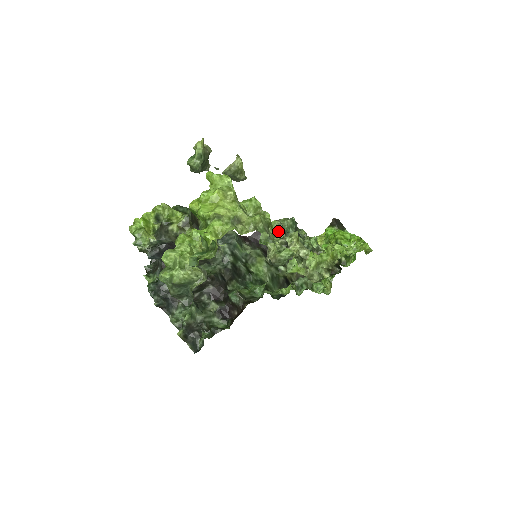
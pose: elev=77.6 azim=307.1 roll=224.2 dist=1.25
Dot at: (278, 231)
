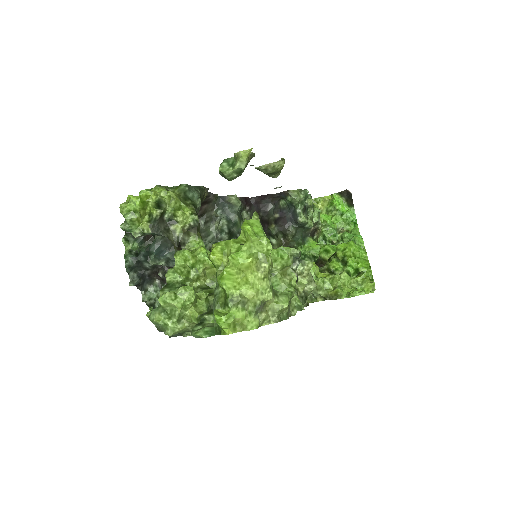
Dot at: (293, 258)
